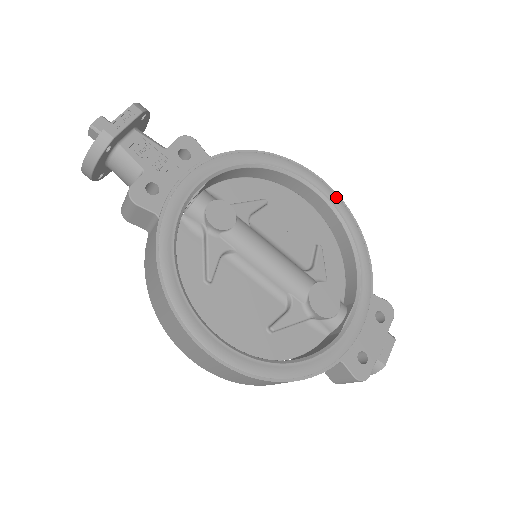
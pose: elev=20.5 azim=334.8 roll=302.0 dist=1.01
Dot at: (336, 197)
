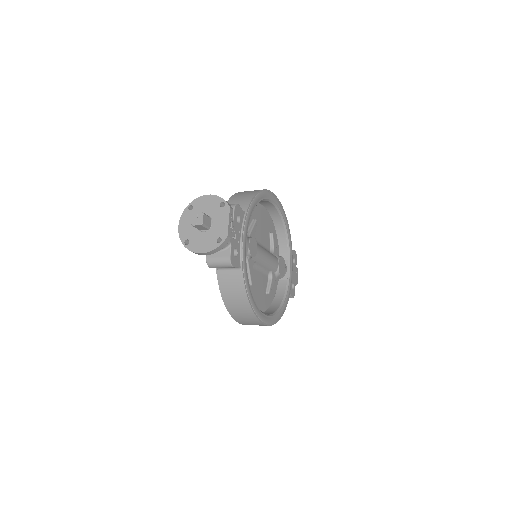
Dot at: (279, 202)
